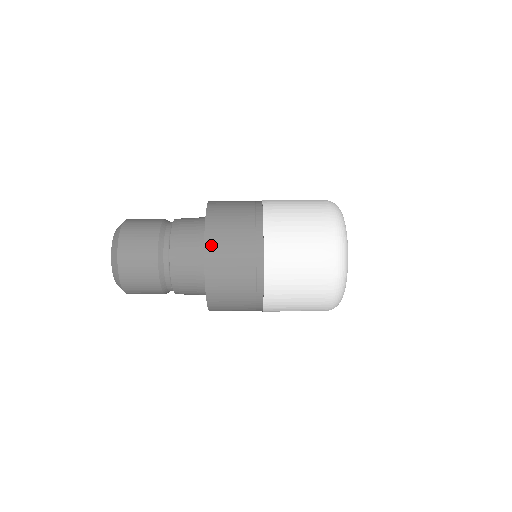
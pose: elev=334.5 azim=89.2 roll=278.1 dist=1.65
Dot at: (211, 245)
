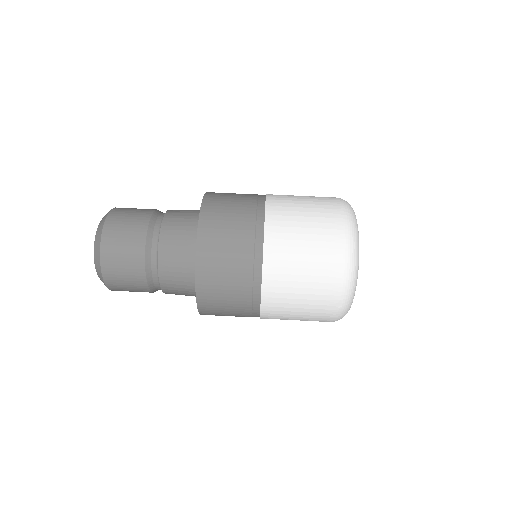
Dot at: (203, 271)
